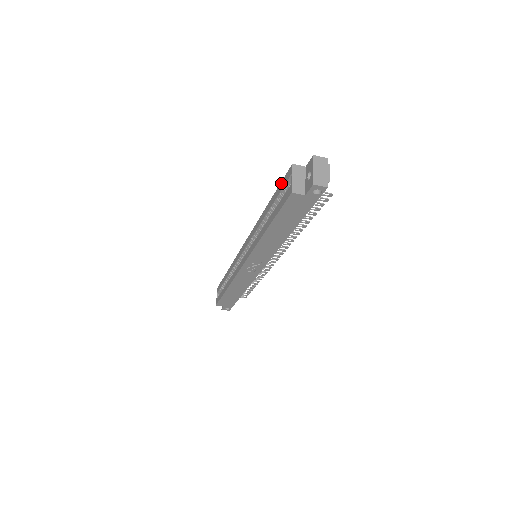
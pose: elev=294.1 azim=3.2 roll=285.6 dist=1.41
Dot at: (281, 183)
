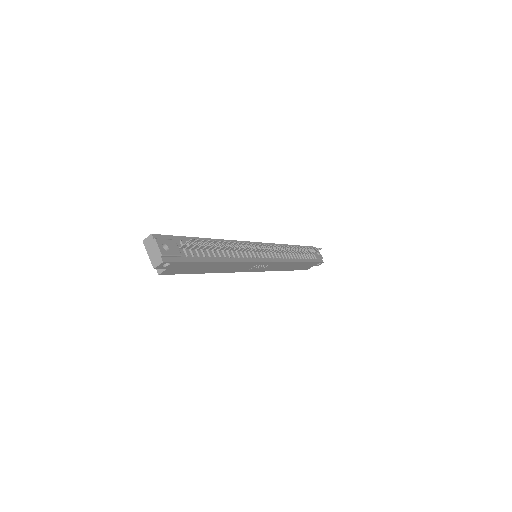
Dot at: occluded
